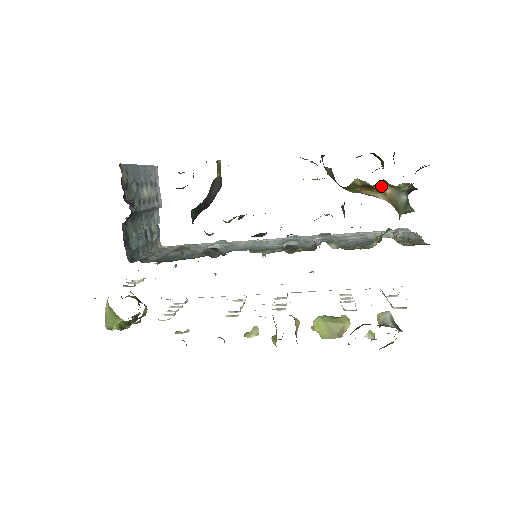
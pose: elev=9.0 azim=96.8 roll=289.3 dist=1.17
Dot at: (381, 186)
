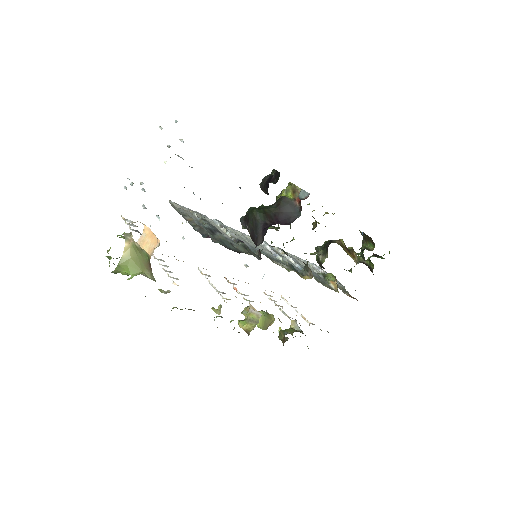
Dot at: (355, 254)
